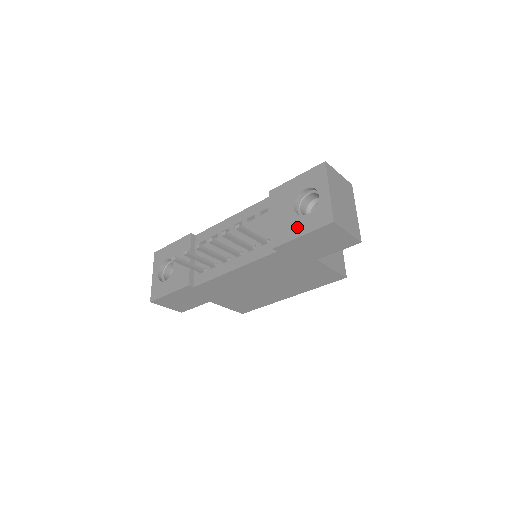
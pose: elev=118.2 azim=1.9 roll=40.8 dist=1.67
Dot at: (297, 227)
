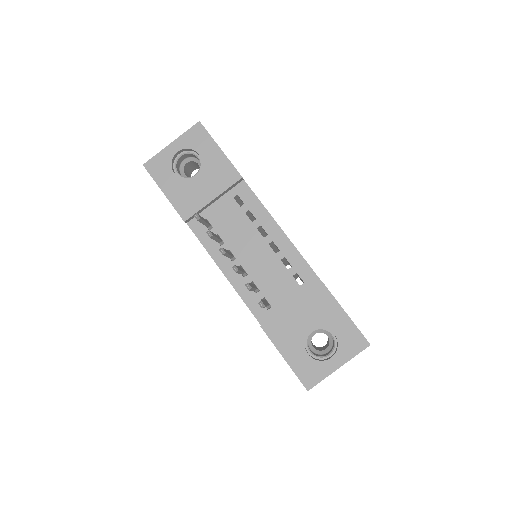
Dot at: (291, 348)
